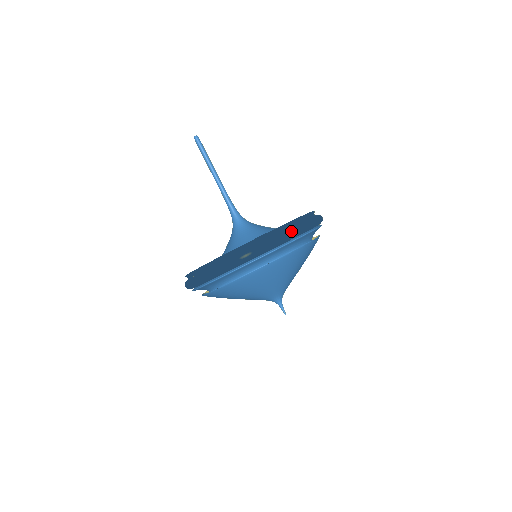
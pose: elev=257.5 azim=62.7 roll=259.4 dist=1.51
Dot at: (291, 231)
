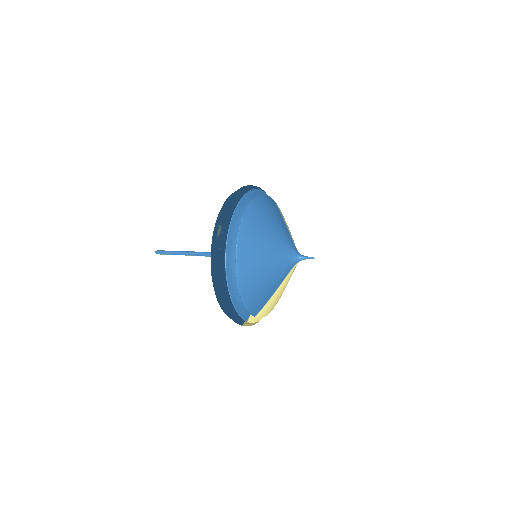
Dot at: (232, 195)
